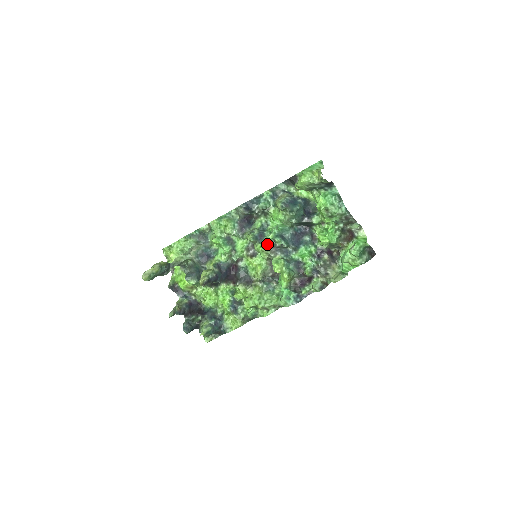
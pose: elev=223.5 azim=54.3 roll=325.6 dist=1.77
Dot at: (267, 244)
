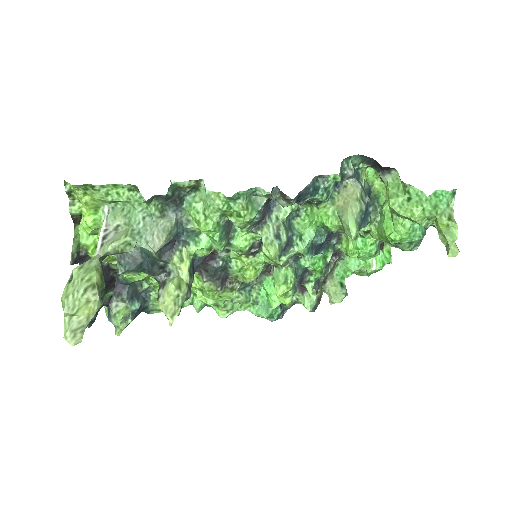
Dot at: occluded
